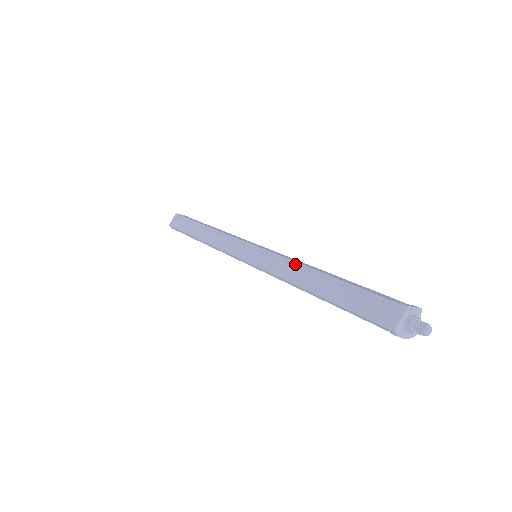
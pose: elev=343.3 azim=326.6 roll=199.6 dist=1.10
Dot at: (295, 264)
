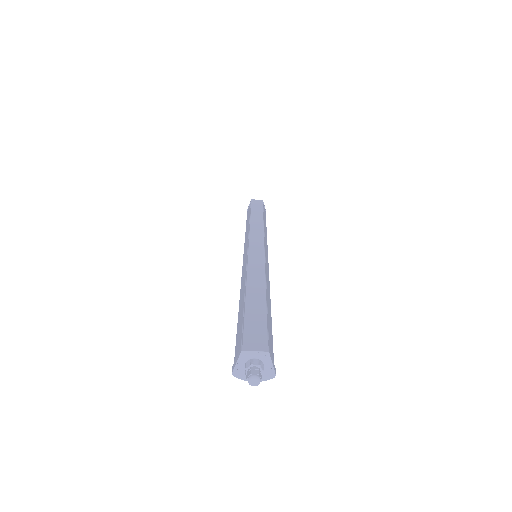
Dot at: (247, 275)
